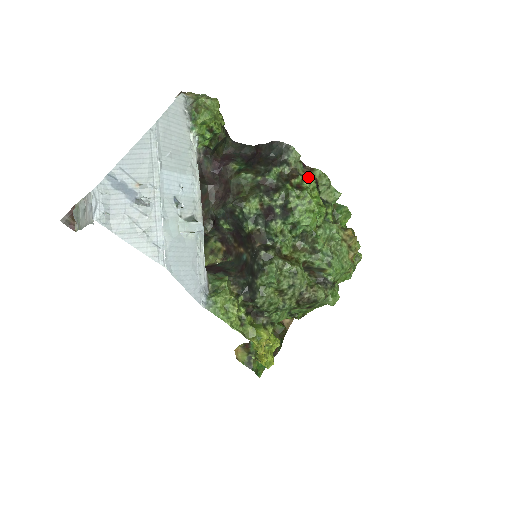
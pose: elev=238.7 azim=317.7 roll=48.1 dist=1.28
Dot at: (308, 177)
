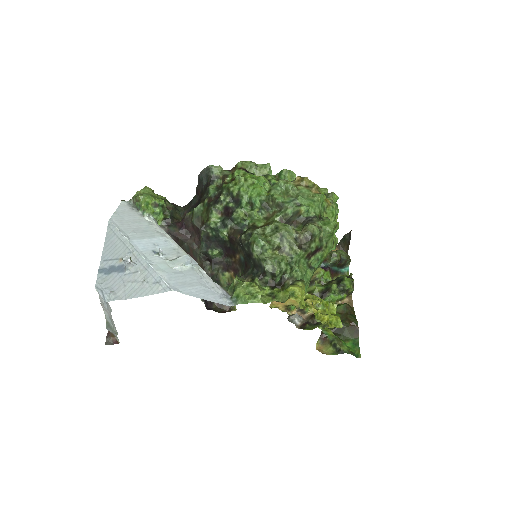
Dot at: (235, 171)
